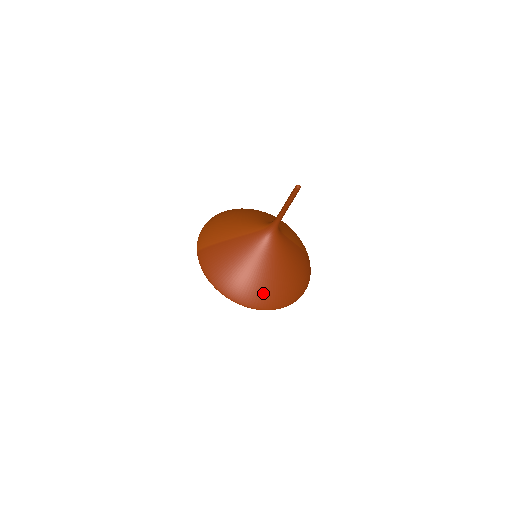
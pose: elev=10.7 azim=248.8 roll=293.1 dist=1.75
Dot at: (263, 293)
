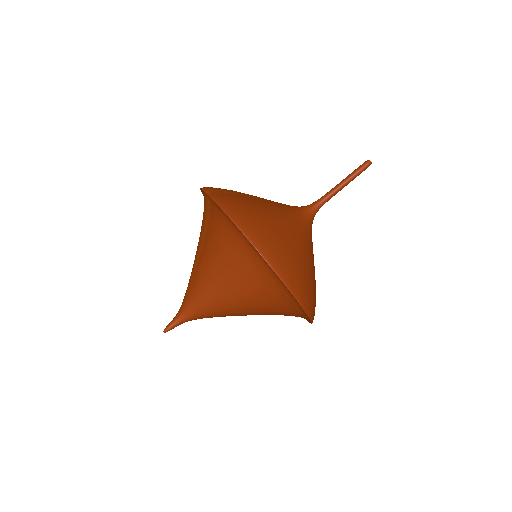
Dot at: (300, 273)
